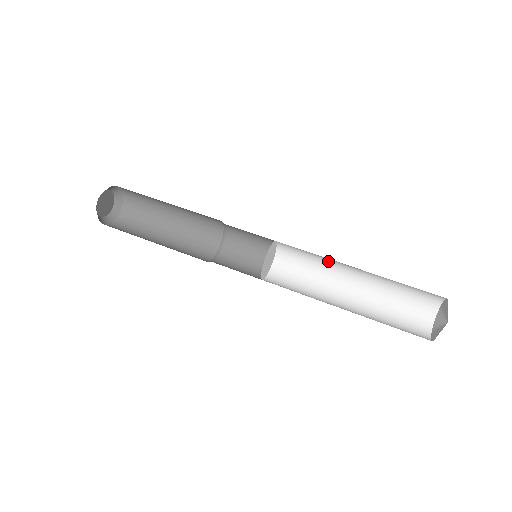
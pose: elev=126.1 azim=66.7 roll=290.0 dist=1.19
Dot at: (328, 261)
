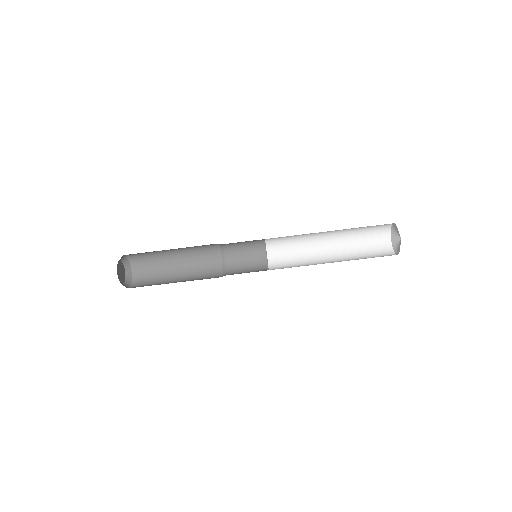
Dot at: occluded
